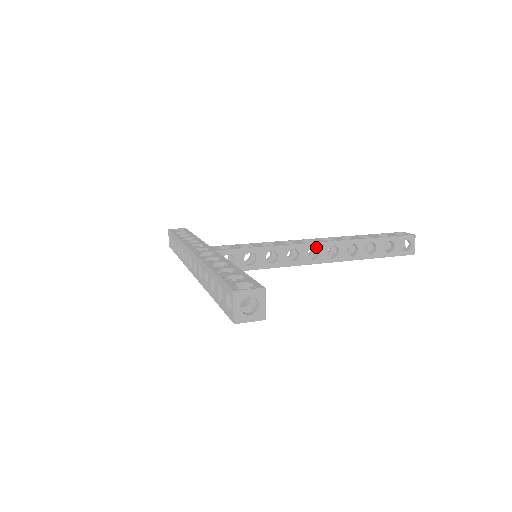
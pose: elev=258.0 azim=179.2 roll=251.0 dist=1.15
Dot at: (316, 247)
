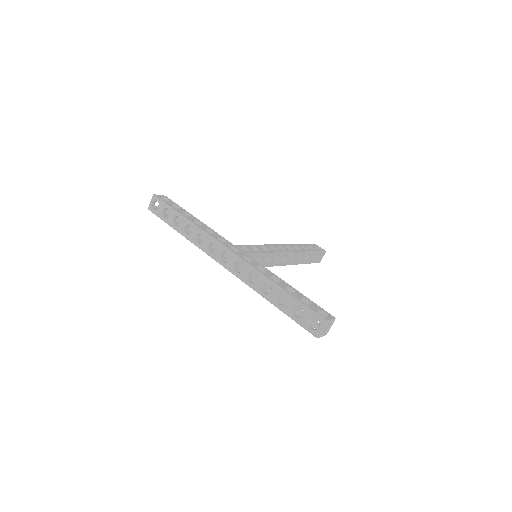
Dot at: (288, 255)
